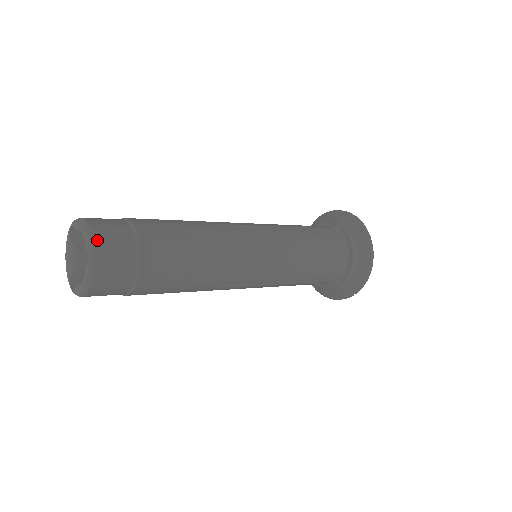
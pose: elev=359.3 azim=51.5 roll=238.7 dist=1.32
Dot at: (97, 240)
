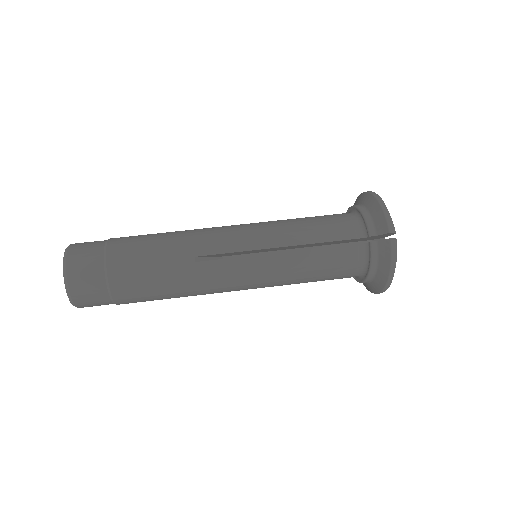
Dot at: (74, 294)
